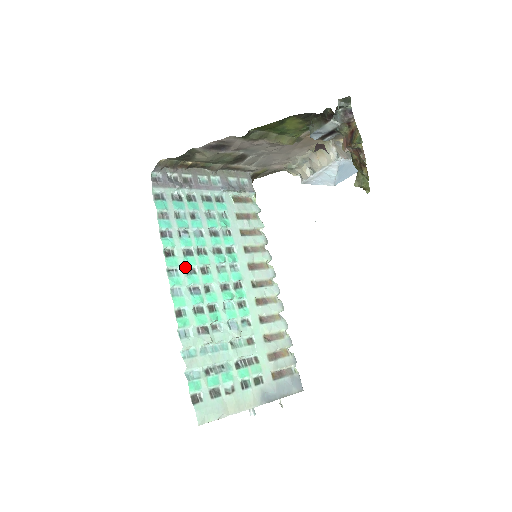
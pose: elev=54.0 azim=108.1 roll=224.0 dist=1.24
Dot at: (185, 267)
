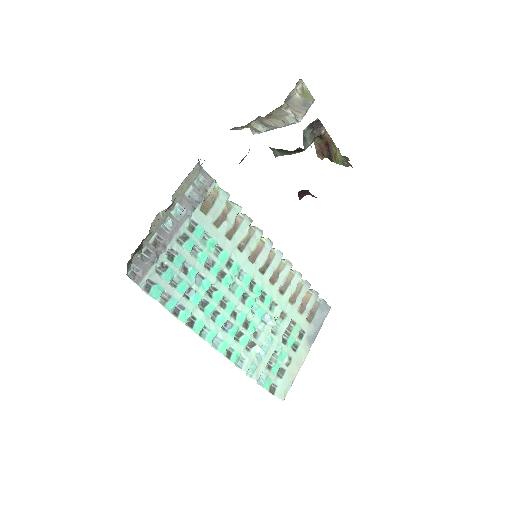
Dot at: (209, 318)
